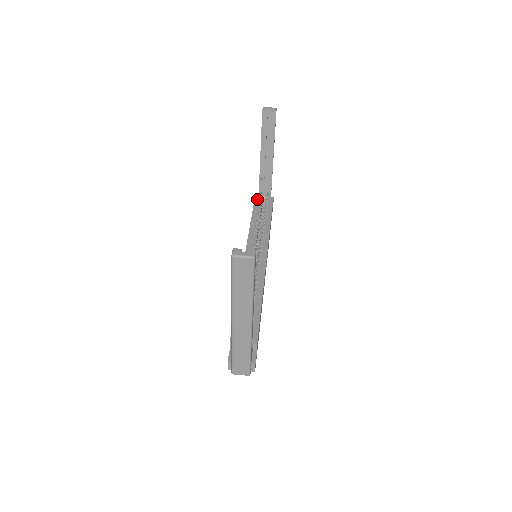
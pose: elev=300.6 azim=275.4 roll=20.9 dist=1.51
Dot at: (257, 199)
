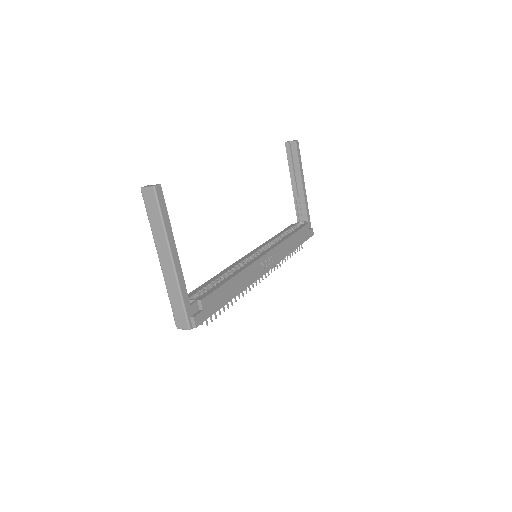
Dot at: (291, 226)
